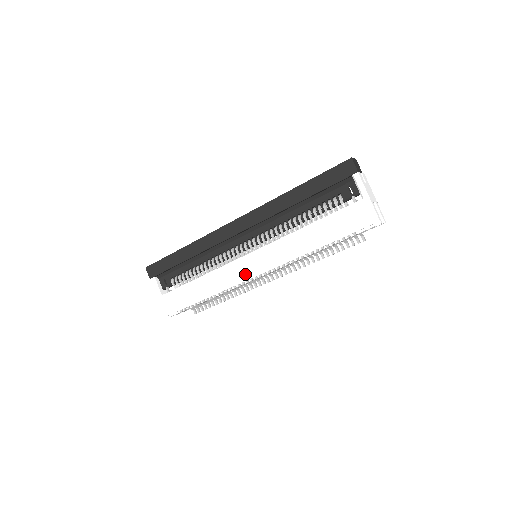
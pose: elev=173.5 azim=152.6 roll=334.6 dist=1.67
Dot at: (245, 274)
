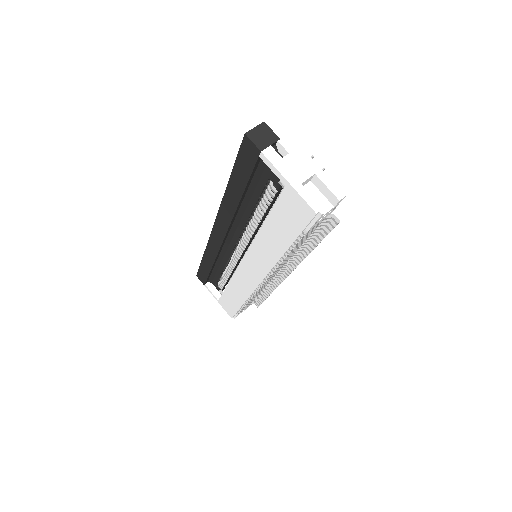
Dot at: (251, 282)
